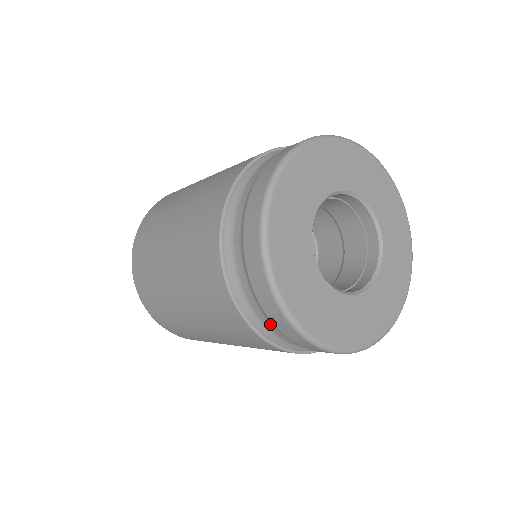
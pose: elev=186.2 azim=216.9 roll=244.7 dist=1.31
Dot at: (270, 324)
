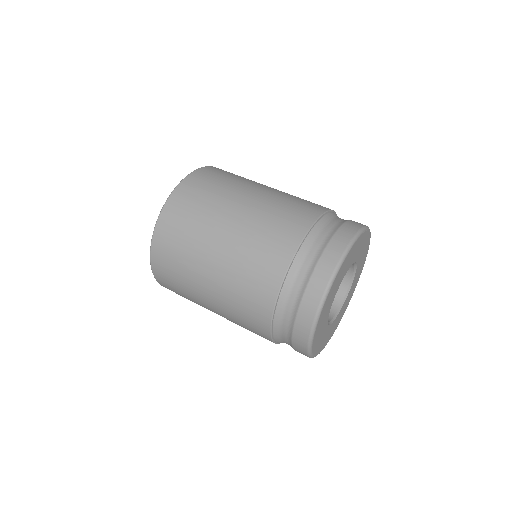
Dot at: (287, 340)
